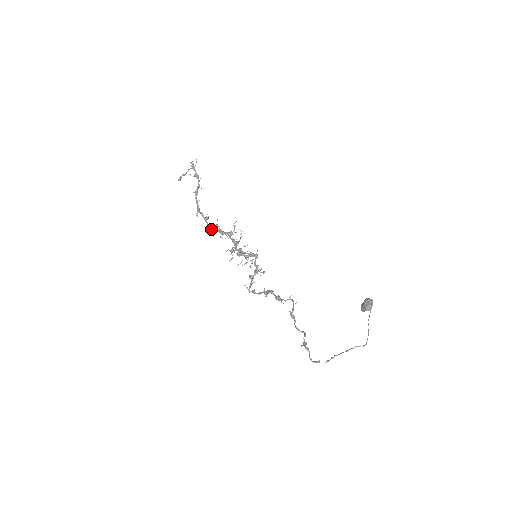
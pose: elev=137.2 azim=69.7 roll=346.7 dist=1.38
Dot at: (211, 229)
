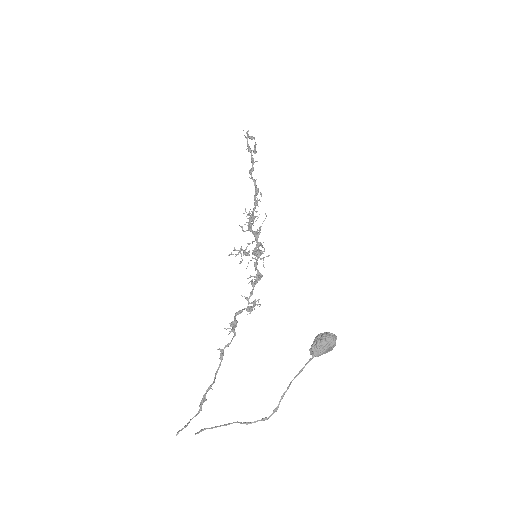
Dot at: occluded
